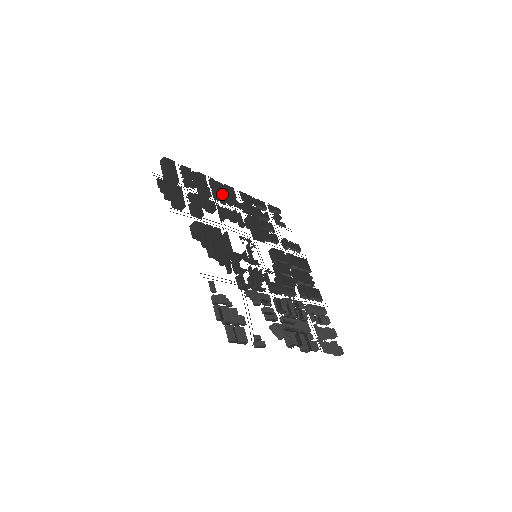
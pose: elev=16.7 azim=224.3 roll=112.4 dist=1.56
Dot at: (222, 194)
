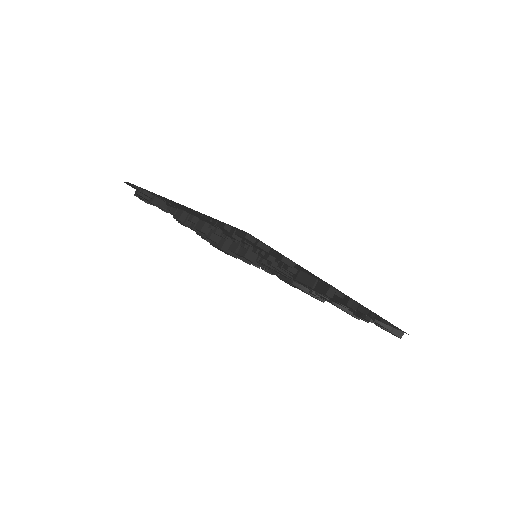
Dot at: occluded
